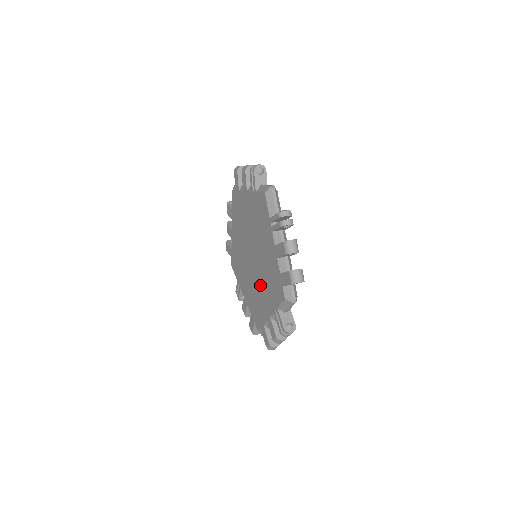
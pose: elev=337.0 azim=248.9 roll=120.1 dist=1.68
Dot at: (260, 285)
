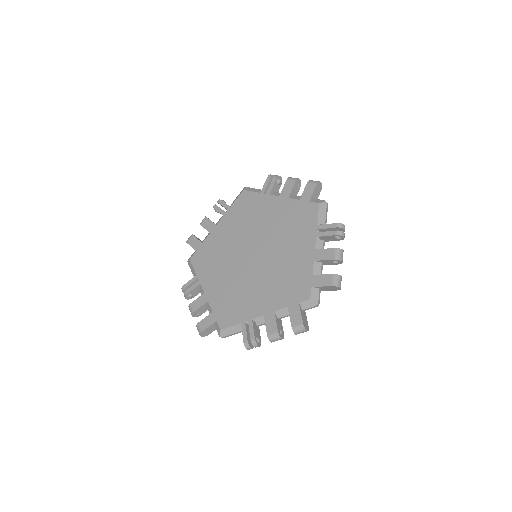
Dot at: (282, 252)
